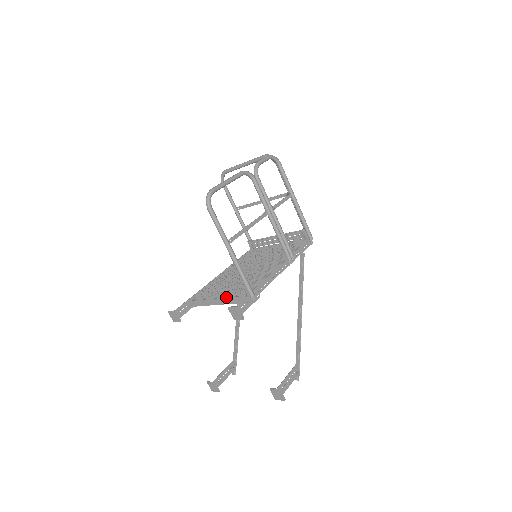
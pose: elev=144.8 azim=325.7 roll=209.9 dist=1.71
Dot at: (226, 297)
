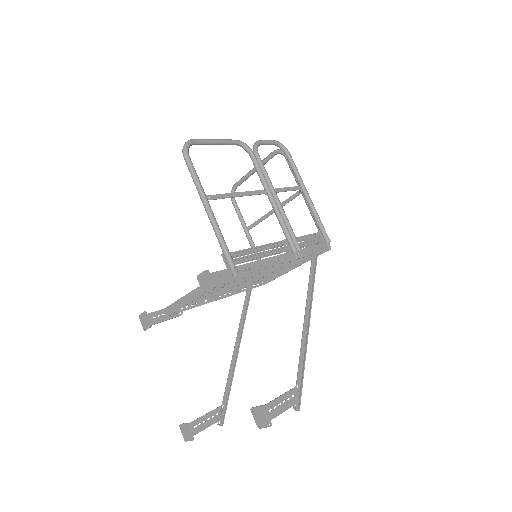
Dot at: occluded
